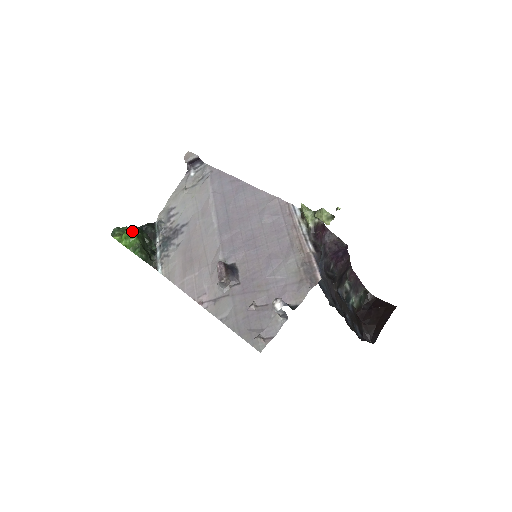
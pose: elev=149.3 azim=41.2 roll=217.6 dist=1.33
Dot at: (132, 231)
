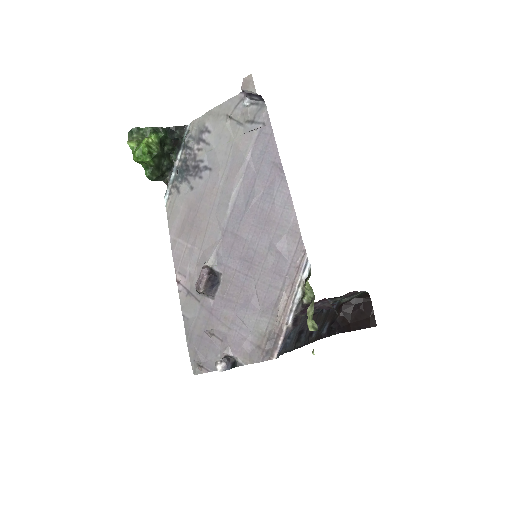
Dot at: (147, 152)
